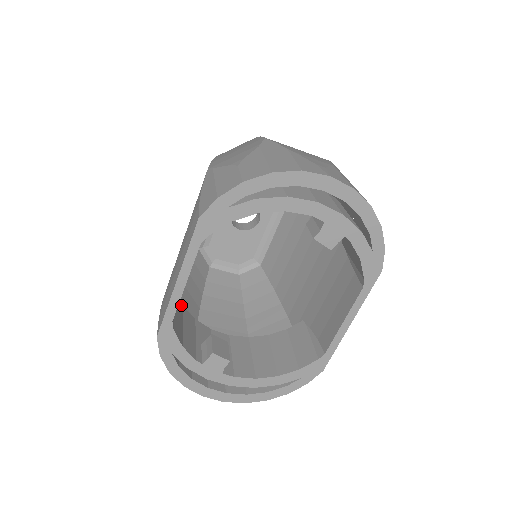
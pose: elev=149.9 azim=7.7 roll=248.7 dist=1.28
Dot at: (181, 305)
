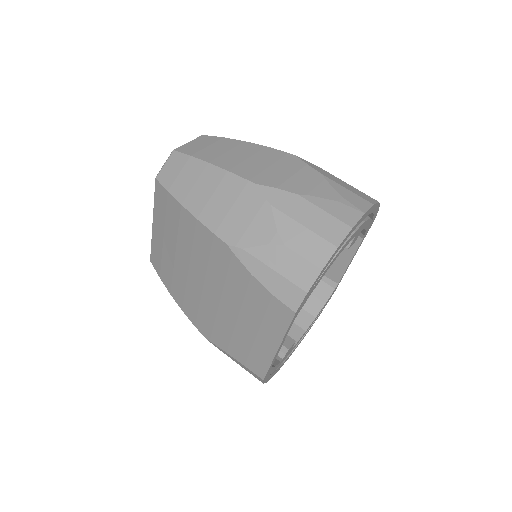
Dot at: occluded
